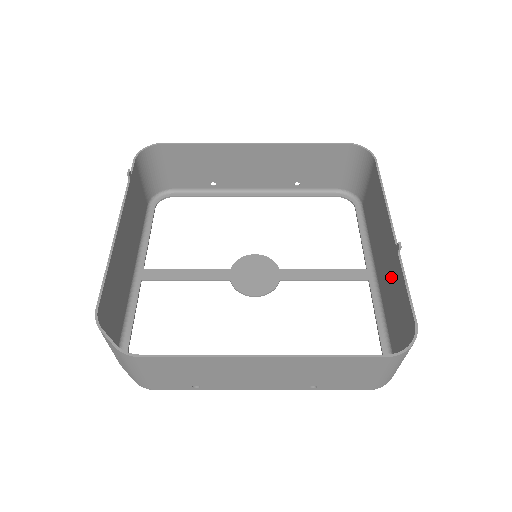
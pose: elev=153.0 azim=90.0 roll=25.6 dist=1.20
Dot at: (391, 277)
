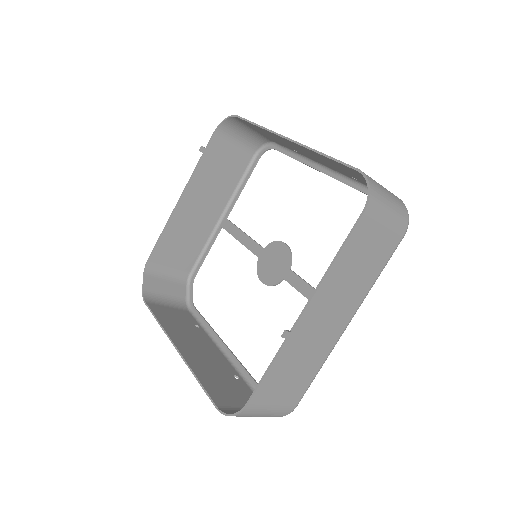
Dot at: (302, 348)
